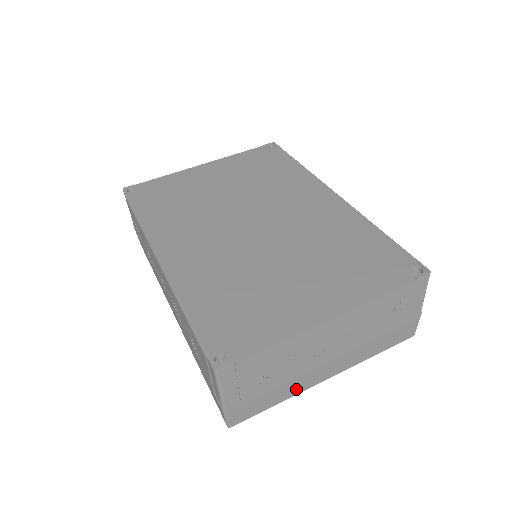
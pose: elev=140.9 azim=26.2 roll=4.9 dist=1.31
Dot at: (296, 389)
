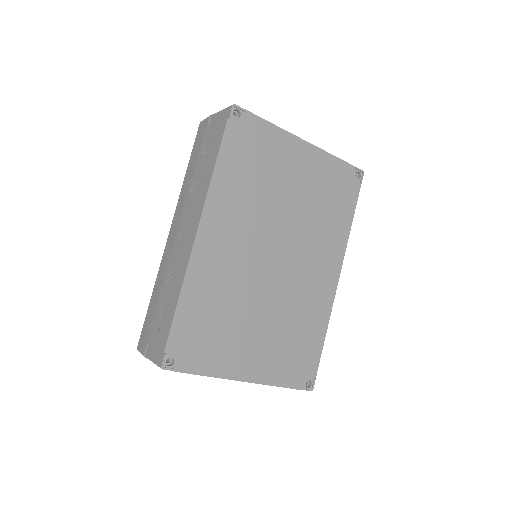
Dot at: occluded
